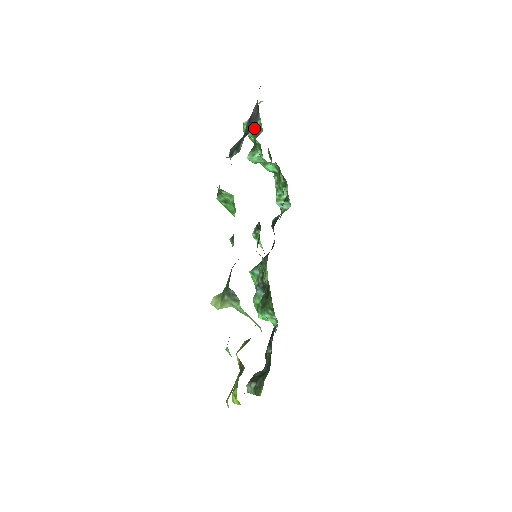
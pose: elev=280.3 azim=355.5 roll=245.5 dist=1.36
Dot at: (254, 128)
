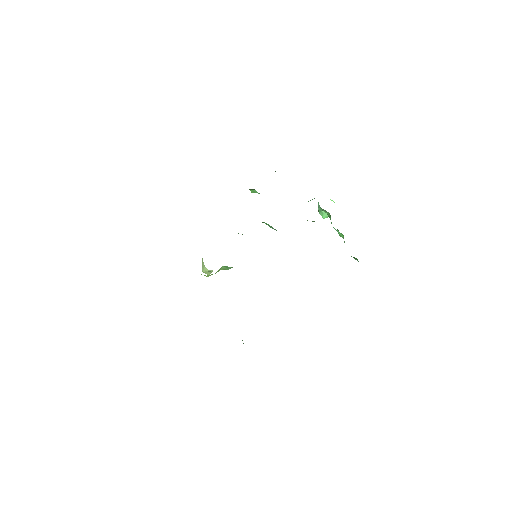
Dot at: occluded
